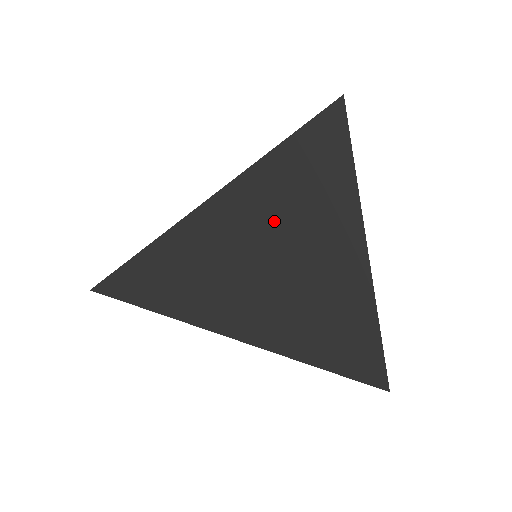
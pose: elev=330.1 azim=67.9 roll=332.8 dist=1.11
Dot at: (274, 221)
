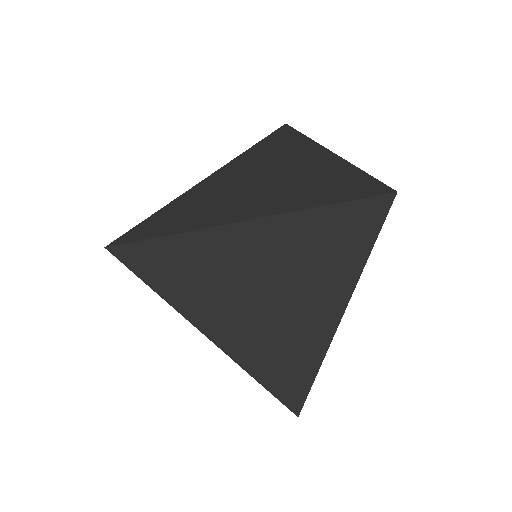
Dot at: (260, 166)
